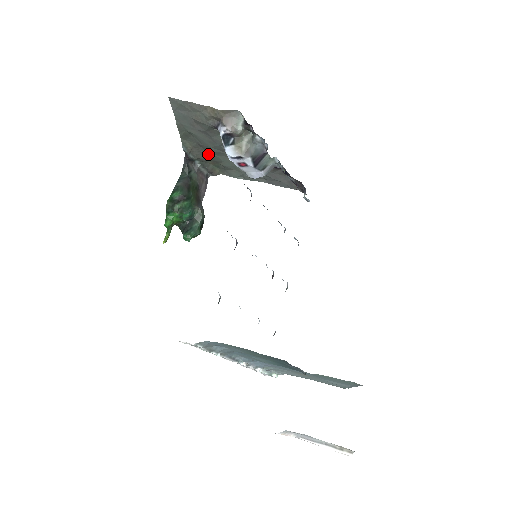
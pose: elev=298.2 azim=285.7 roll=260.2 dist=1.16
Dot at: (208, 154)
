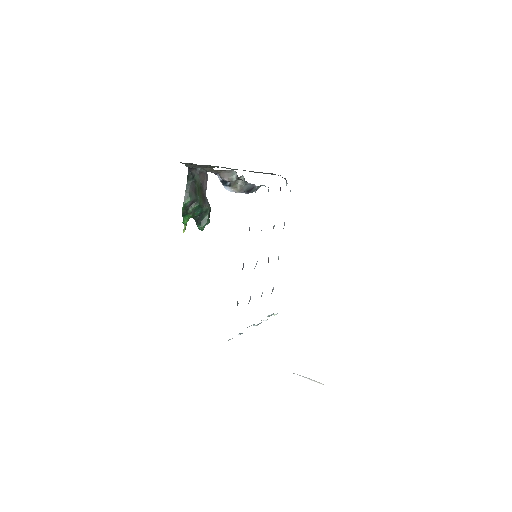
Dot at: (206, 165)
